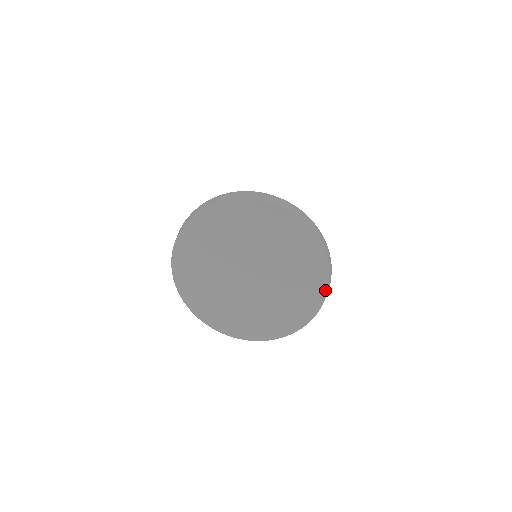
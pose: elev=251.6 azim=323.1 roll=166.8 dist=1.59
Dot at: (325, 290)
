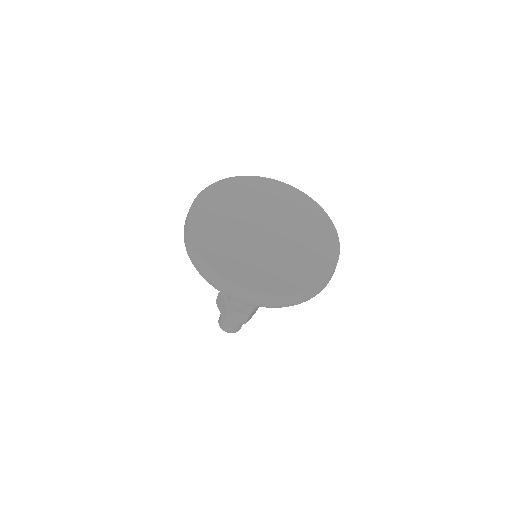
Dot at: (336, 258)
